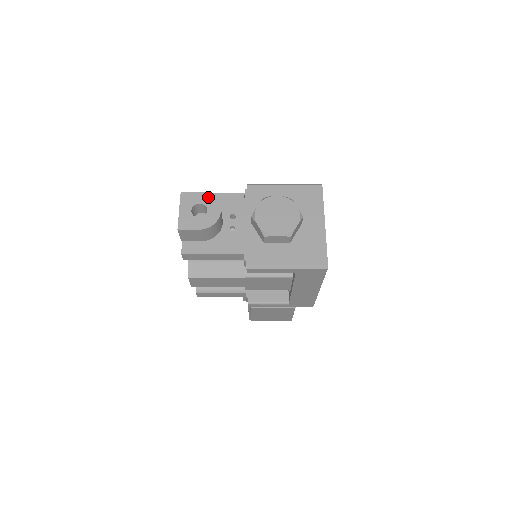
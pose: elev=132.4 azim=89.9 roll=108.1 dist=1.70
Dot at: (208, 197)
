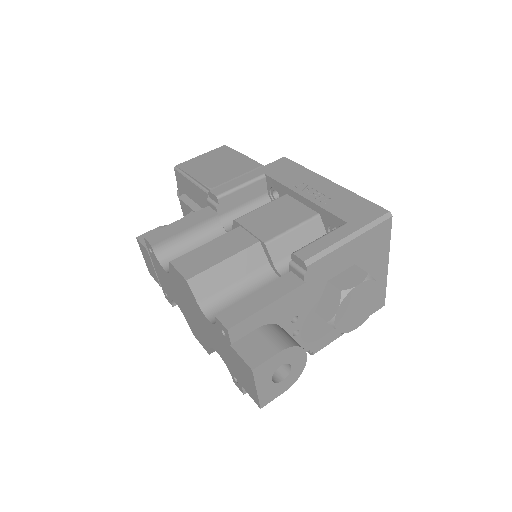
Dot at: (289, 352)
